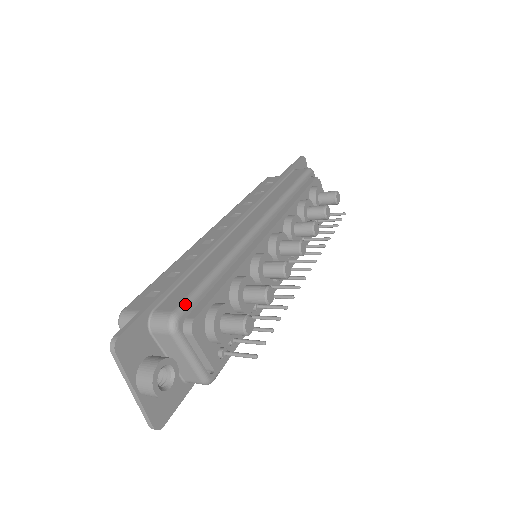
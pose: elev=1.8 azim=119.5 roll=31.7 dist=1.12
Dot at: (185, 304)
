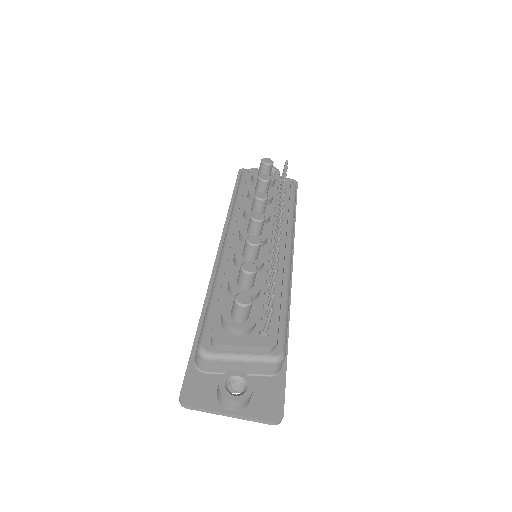
Dot at: (201, 335)
